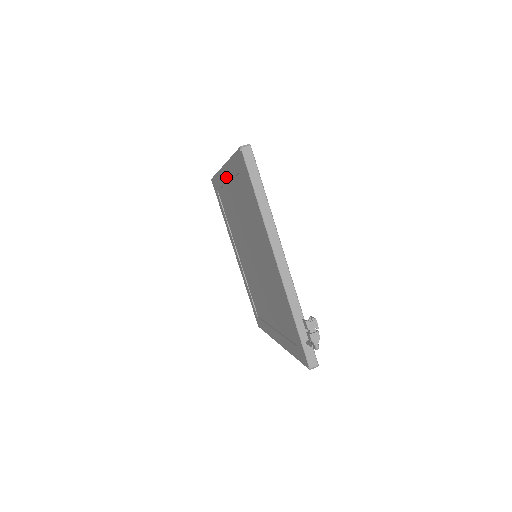
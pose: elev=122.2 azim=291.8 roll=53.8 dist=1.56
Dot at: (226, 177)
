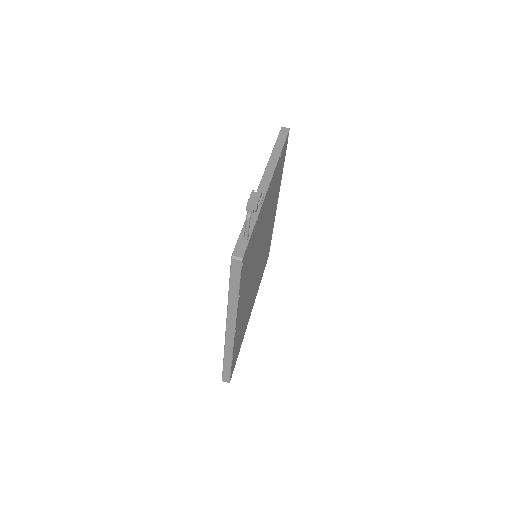
Dot at: occluded
